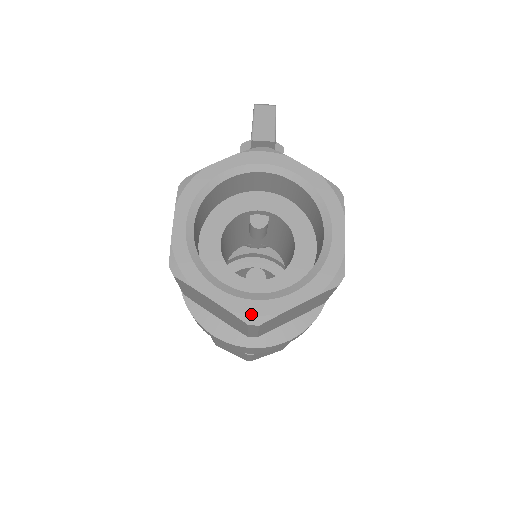
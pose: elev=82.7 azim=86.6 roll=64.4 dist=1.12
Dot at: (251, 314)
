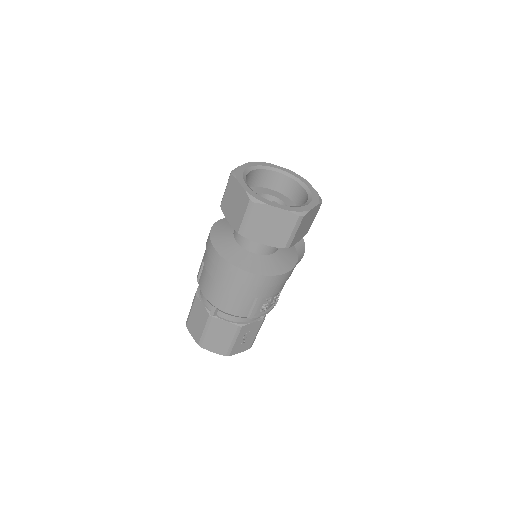
Dot at: (254, 197)
